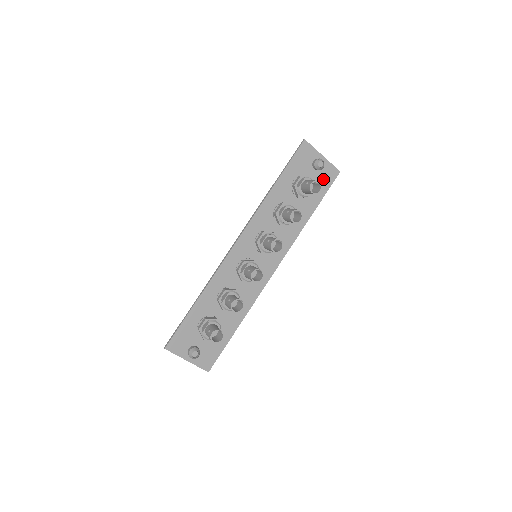
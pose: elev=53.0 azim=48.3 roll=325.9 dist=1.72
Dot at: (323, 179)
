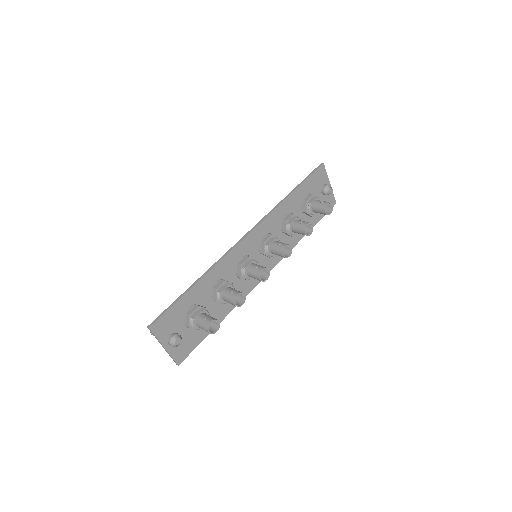
Dot at: occluded
